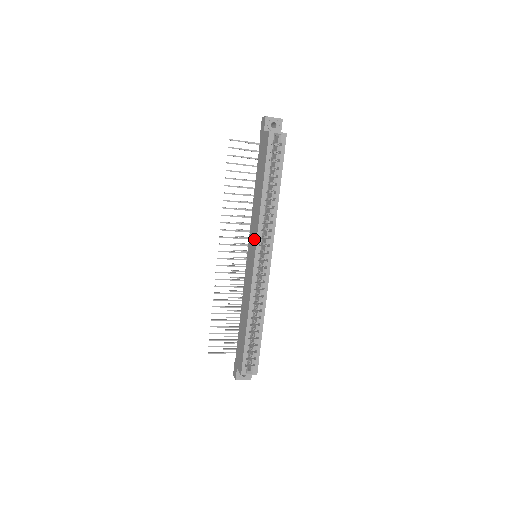
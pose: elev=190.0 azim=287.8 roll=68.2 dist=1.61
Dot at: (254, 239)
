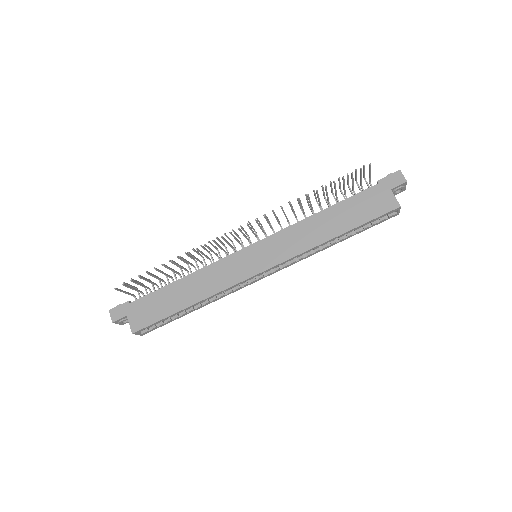
Dot at: (279, 255)
